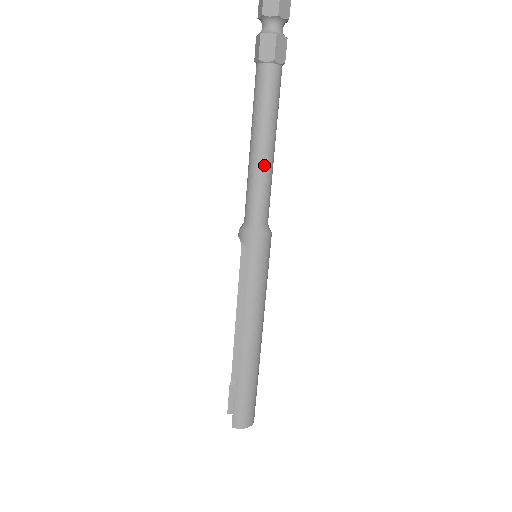
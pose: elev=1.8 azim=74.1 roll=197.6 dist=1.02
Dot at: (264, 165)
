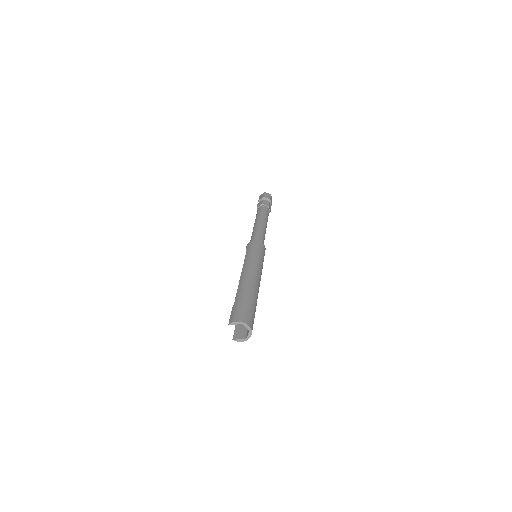
Dot at: (258, 225)
